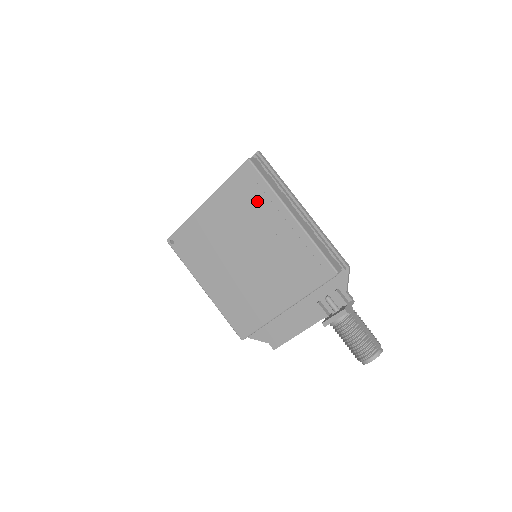
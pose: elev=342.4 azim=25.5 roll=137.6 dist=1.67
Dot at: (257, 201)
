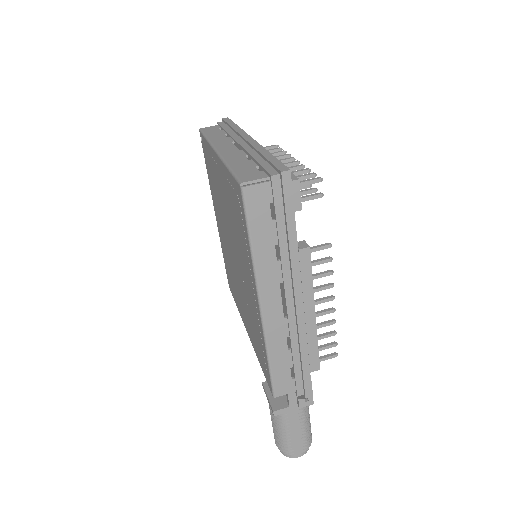
Dot at: (241, 237)
